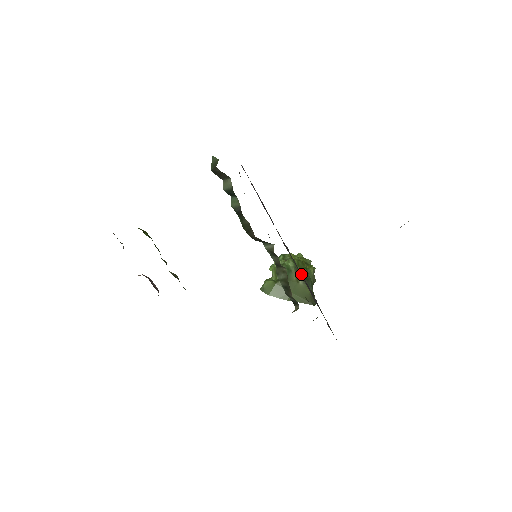
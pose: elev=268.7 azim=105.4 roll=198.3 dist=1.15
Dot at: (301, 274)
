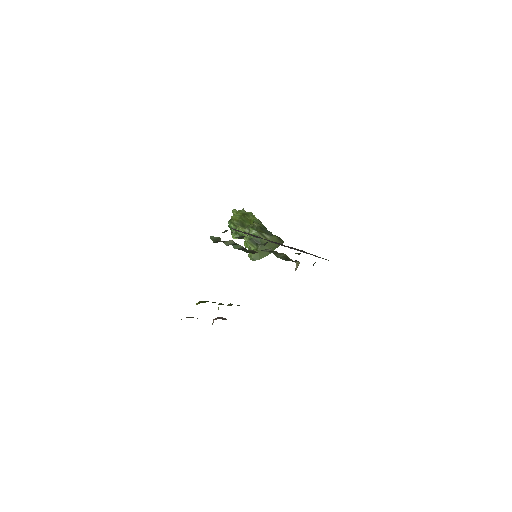
Dot at: (289, 247)
